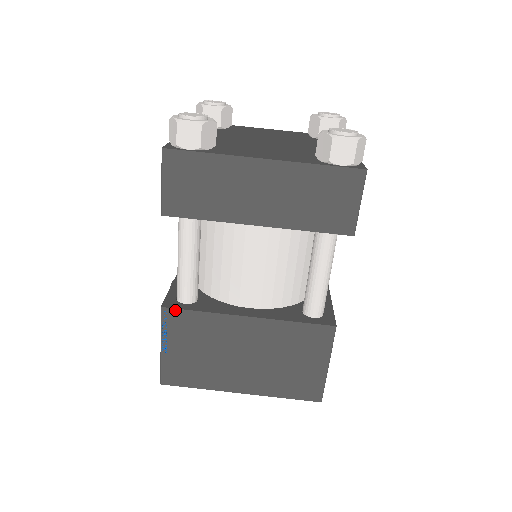
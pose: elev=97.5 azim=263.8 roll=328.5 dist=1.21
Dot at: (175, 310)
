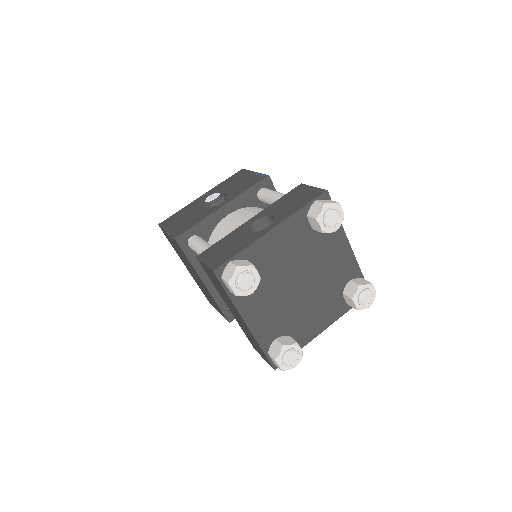
Dot at: (179, 246)
